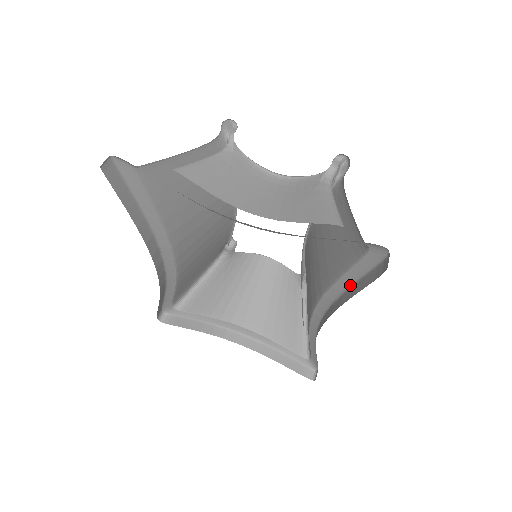
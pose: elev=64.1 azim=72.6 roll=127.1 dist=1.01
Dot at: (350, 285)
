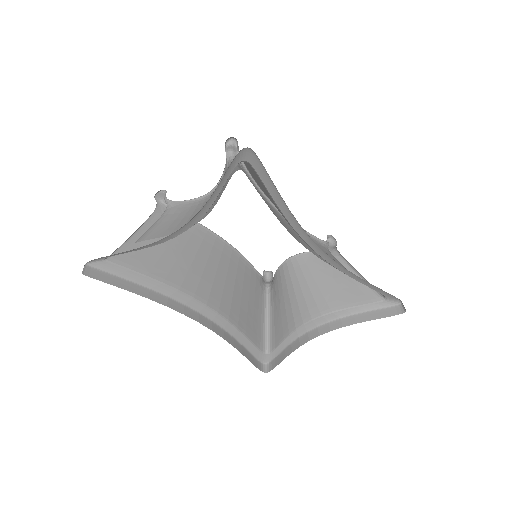
Dot at: (282, 199)
